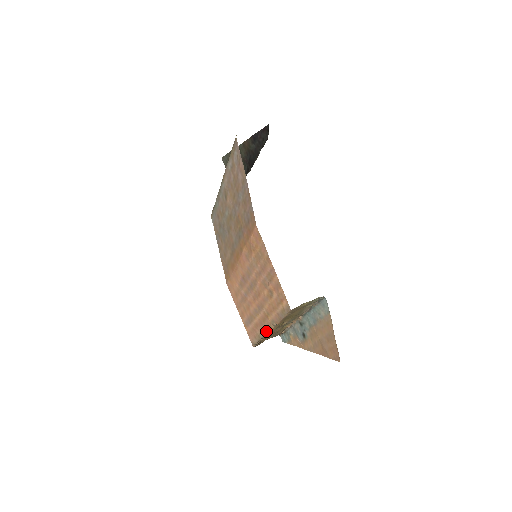
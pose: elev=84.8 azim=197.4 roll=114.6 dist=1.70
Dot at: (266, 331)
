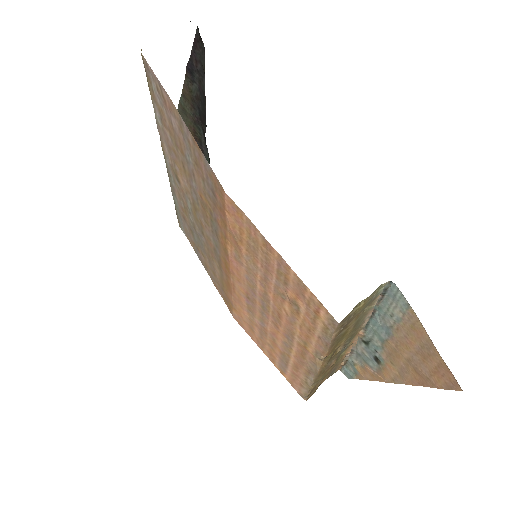
Dot at: (313, 372)
